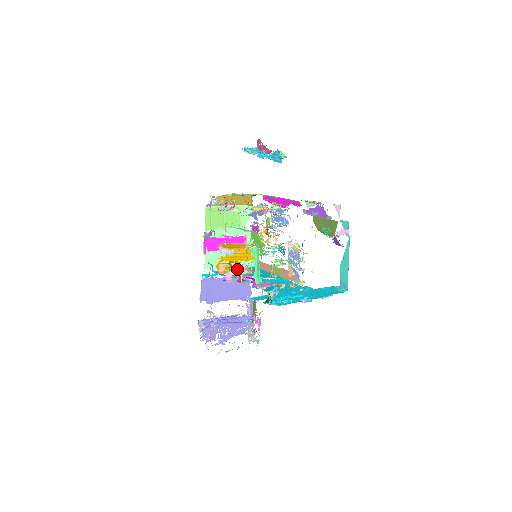
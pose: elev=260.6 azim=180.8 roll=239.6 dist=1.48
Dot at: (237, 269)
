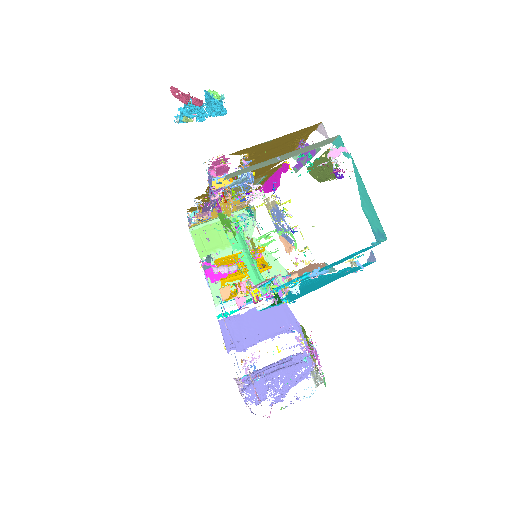
Dot at: (244, 286)
